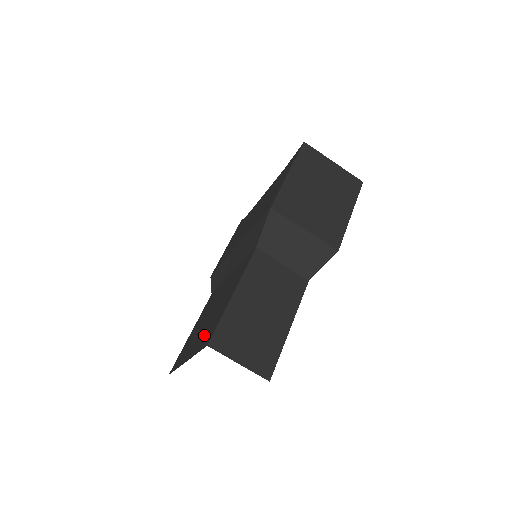
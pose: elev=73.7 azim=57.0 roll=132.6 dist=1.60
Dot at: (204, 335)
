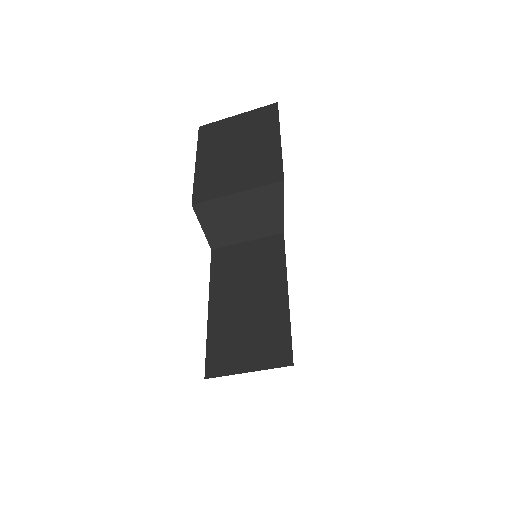
Dot at: occluded
